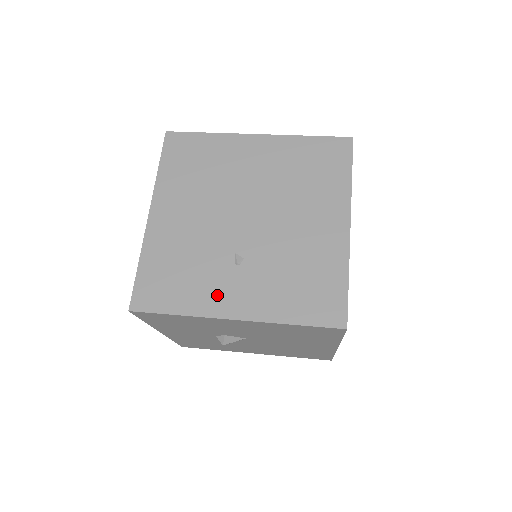
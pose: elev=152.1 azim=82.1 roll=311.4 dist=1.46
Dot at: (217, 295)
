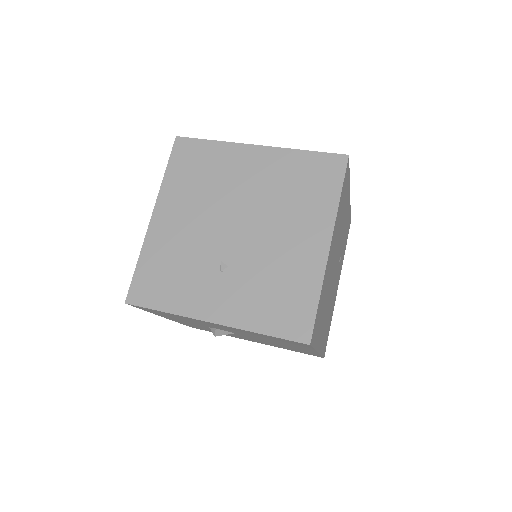
Dot at: (200, 298)
